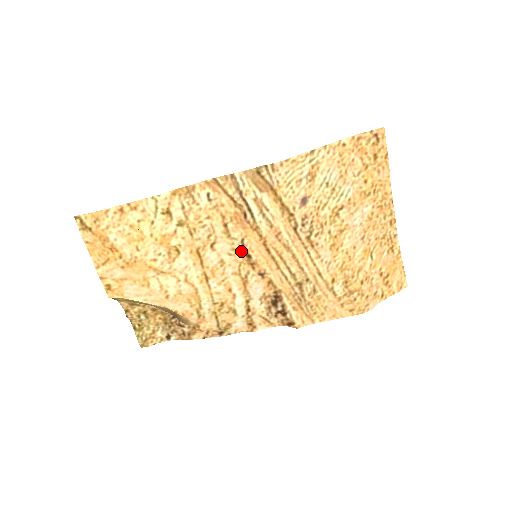
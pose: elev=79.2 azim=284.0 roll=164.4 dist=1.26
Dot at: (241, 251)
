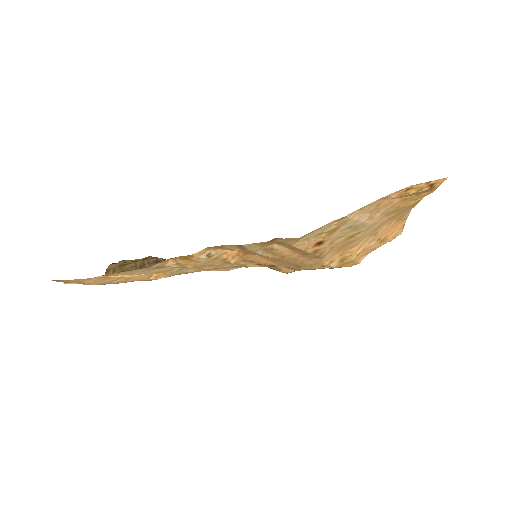
Dot at: occluded
